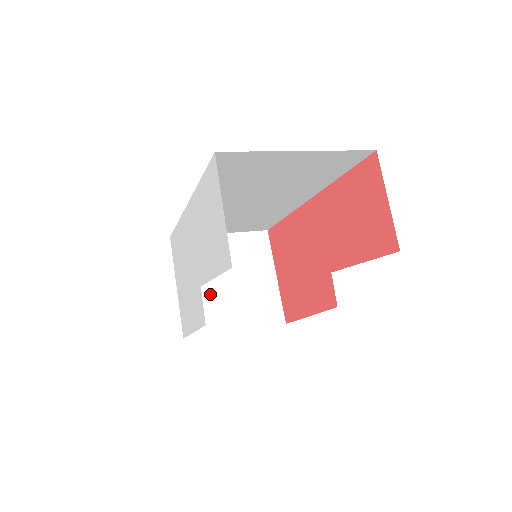
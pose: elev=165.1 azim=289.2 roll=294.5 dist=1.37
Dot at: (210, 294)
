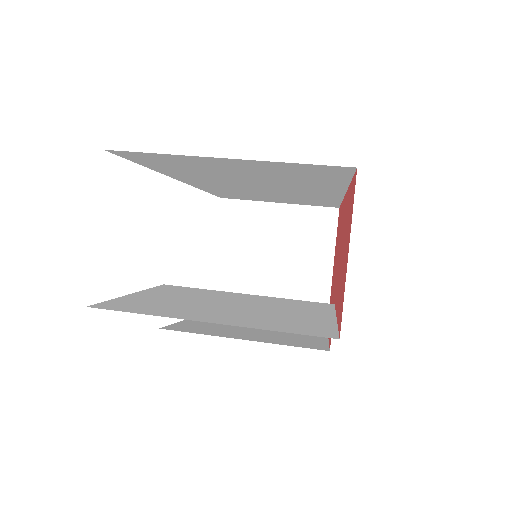
Dot at: (247, 271)
